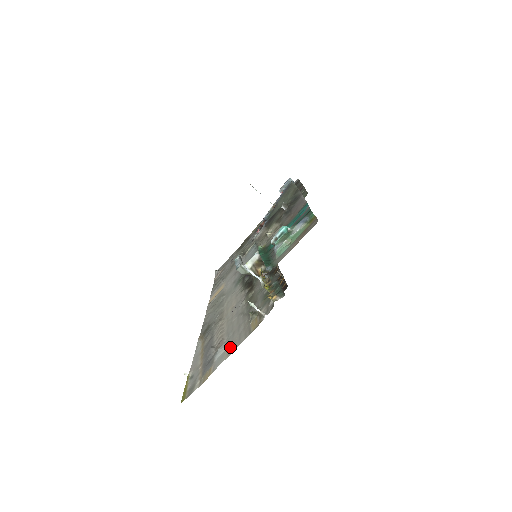
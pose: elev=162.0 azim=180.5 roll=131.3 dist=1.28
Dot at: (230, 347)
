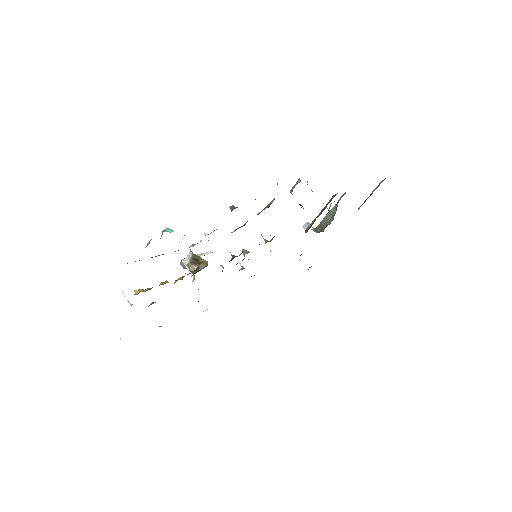
Dot at: occluded
